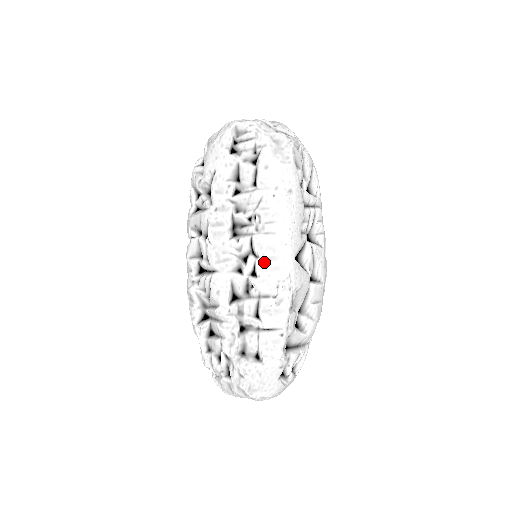
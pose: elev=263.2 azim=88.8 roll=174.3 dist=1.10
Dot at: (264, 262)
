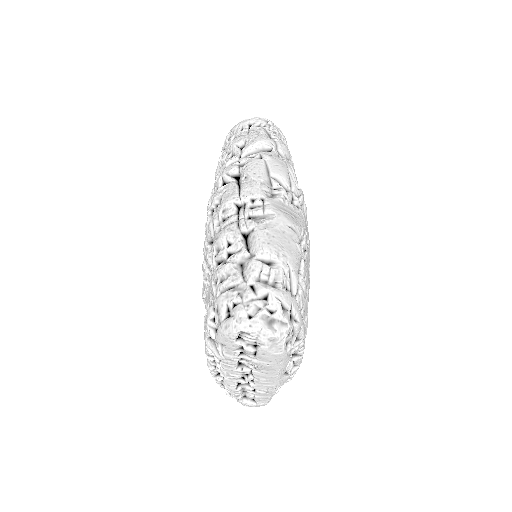
Dot at: (259, 381)
